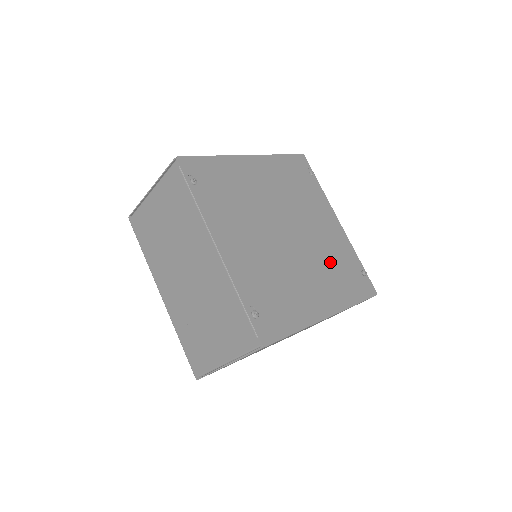
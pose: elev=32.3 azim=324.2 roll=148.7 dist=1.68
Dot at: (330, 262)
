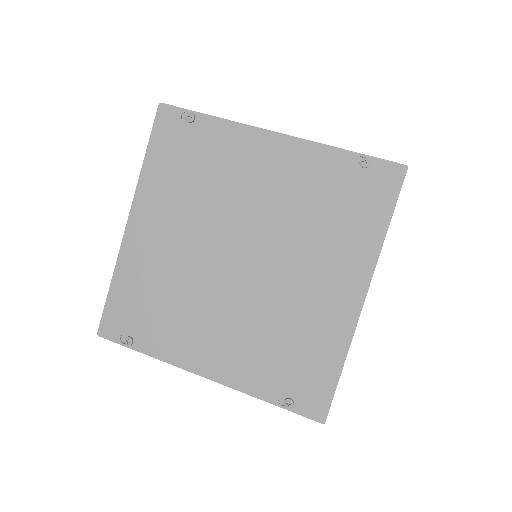
Dot at: (311, 219)
